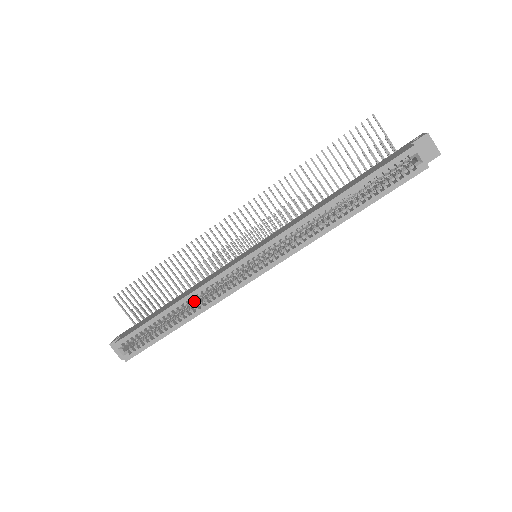
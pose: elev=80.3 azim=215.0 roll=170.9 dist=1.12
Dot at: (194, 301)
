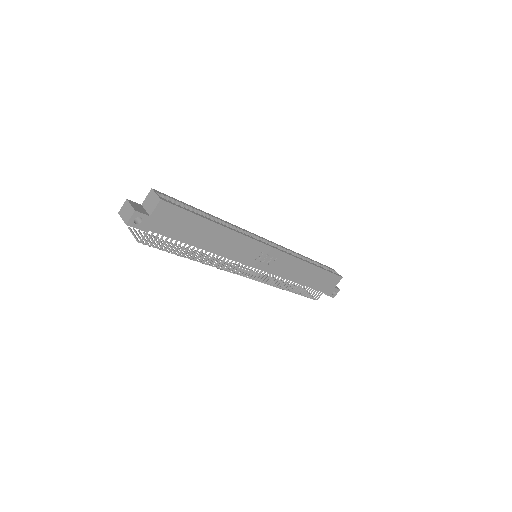
Dot at: occluded
